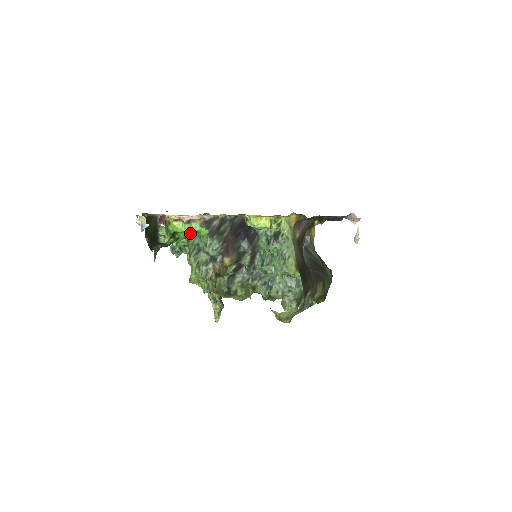
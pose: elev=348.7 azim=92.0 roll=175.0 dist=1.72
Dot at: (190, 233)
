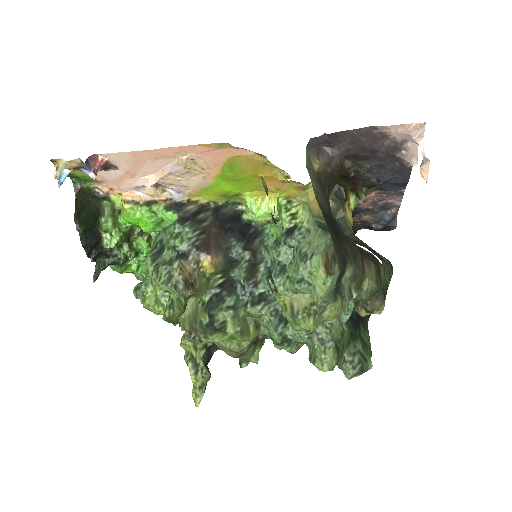
Dot at: (148, 220)
